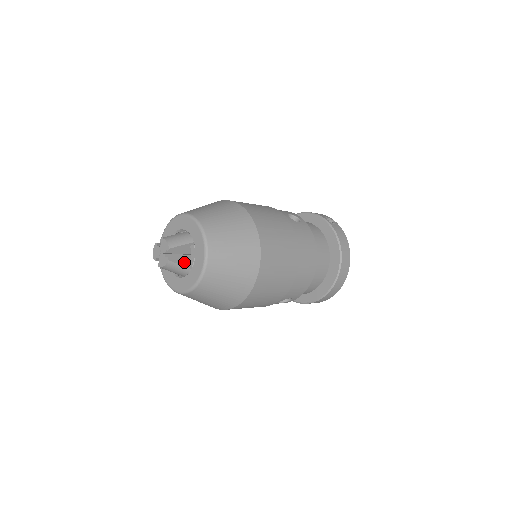
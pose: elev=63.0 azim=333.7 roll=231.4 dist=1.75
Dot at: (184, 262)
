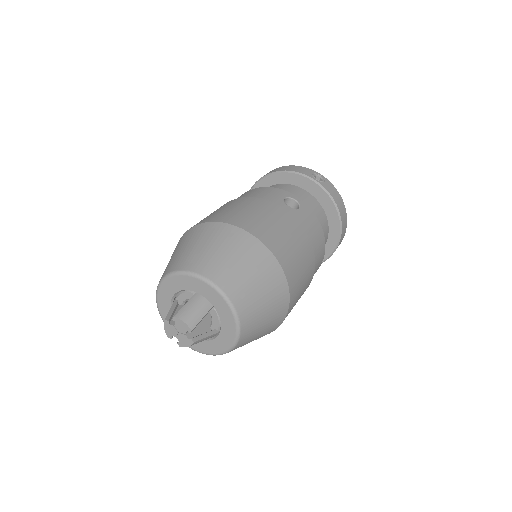
Dot at: (206, 328)
